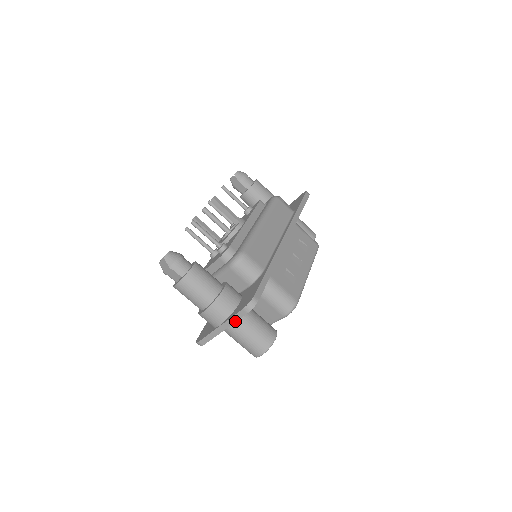
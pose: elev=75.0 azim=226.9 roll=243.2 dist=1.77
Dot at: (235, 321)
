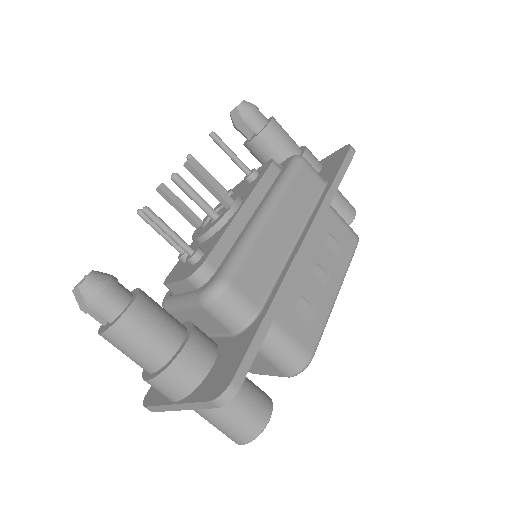
Dot at: (198, 408)
